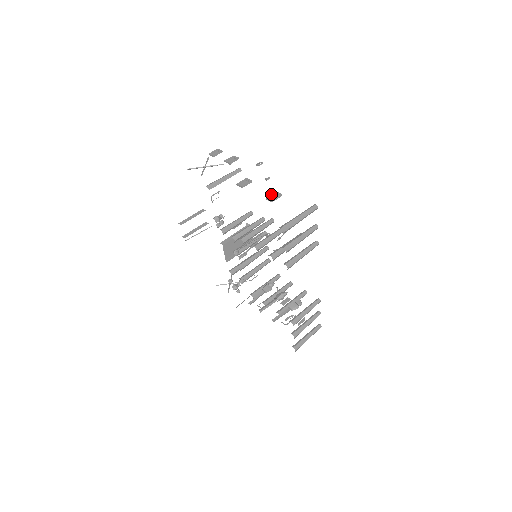
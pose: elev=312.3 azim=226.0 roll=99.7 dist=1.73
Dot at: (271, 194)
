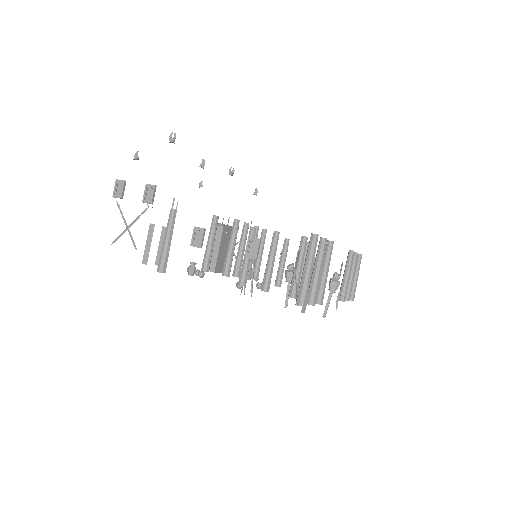
Dot at: (246, 246)
